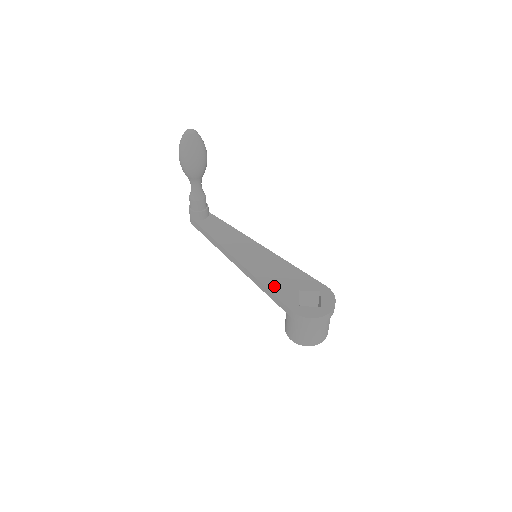
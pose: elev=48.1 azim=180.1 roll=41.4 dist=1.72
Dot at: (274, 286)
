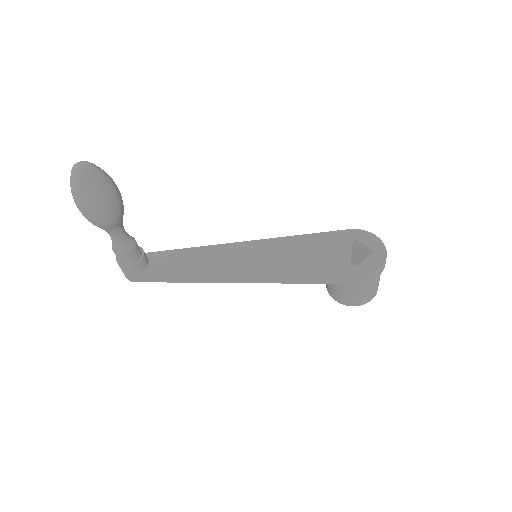
Dot at: (311, 269)
